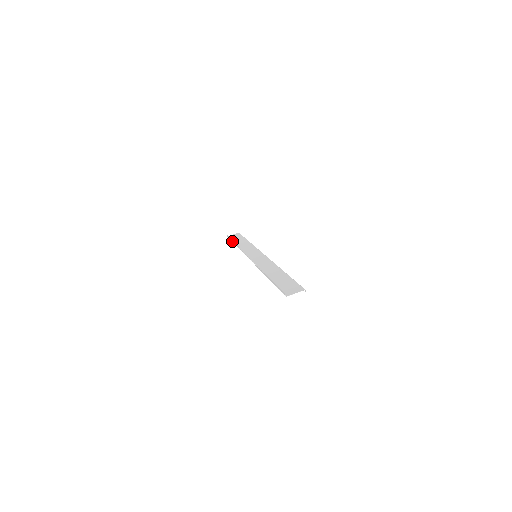
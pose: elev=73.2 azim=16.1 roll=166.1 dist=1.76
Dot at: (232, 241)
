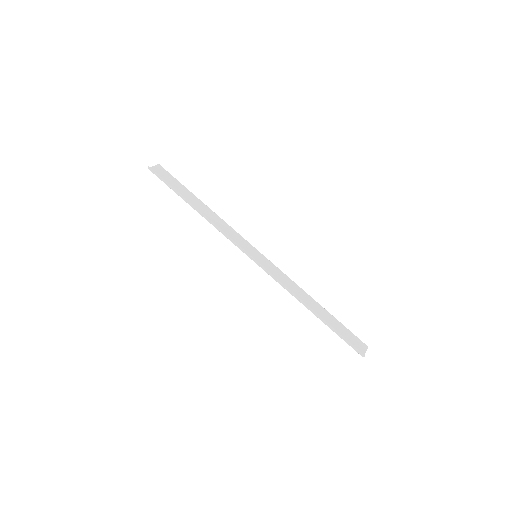
Dot at: (178, 194)
